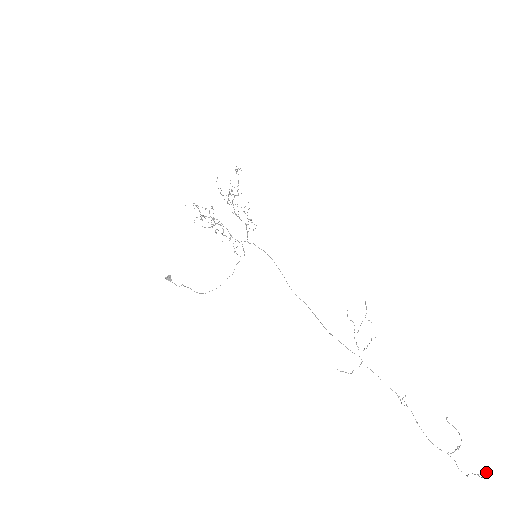
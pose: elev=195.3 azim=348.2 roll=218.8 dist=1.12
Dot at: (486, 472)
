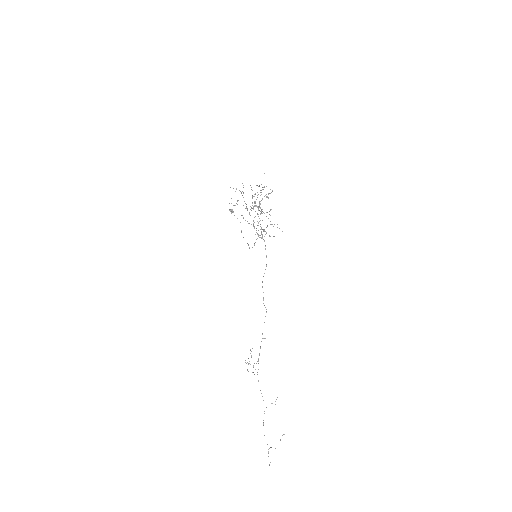
Dot at: occluded
